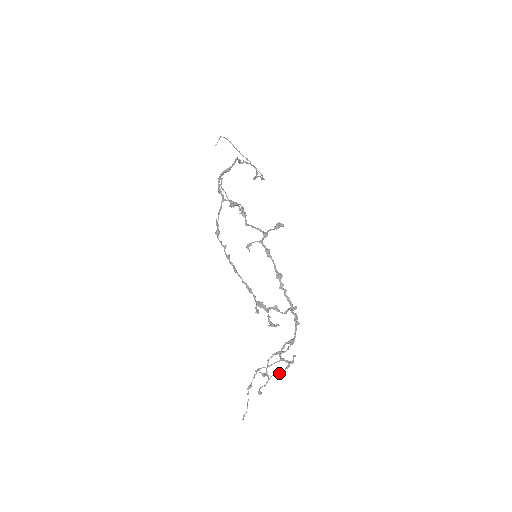
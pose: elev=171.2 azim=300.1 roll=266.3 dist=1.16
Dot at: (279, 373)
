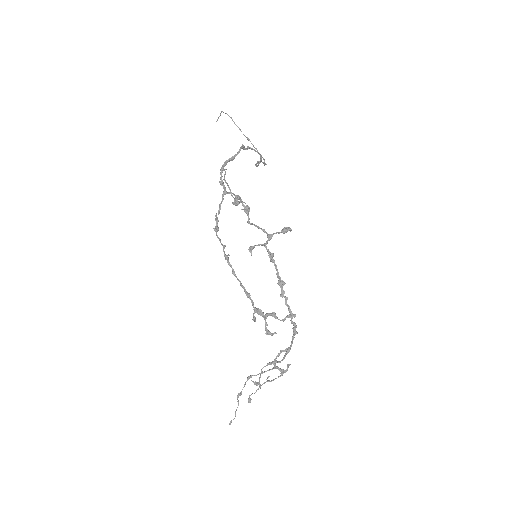
Dot at: (271, 381)
